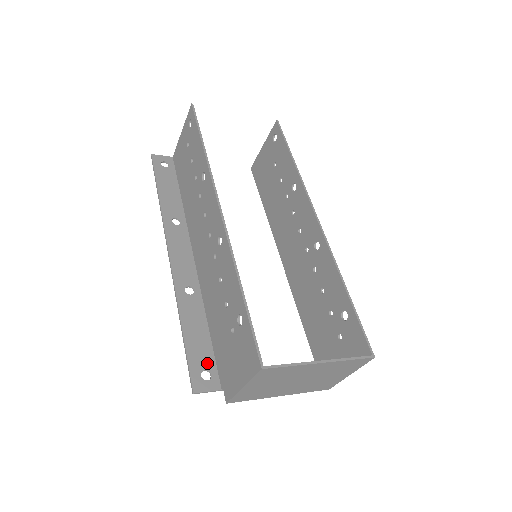
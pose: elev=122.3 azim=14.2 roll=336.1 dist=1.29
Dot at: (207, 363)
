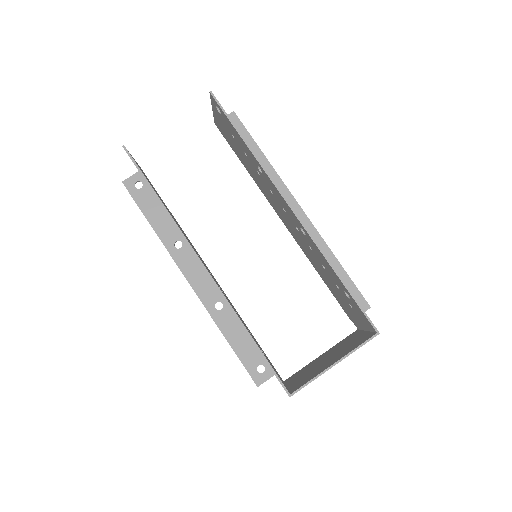
Dot at: (258, 359)
